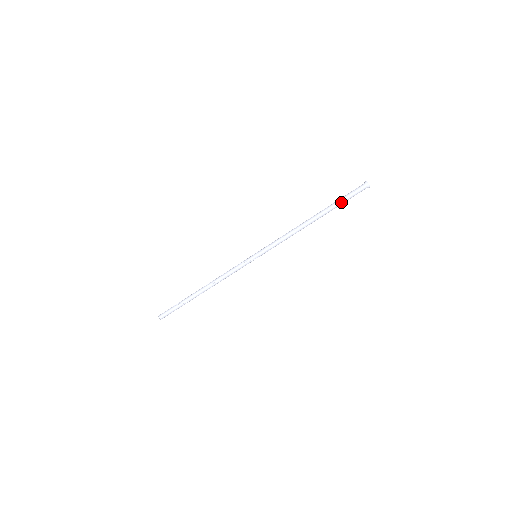
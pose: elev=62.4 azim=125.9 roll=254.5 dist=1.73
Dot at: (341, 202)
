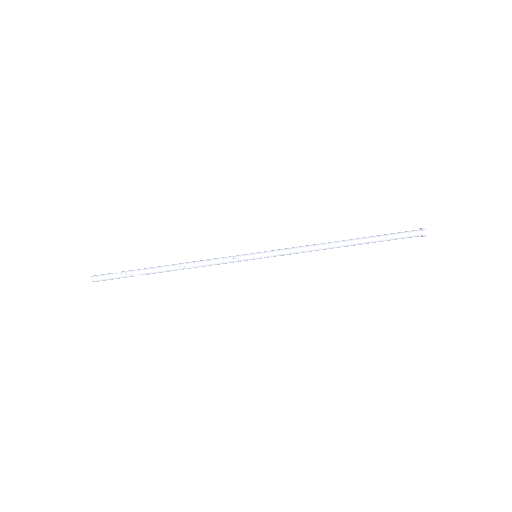
Dot at: (386, 240)
